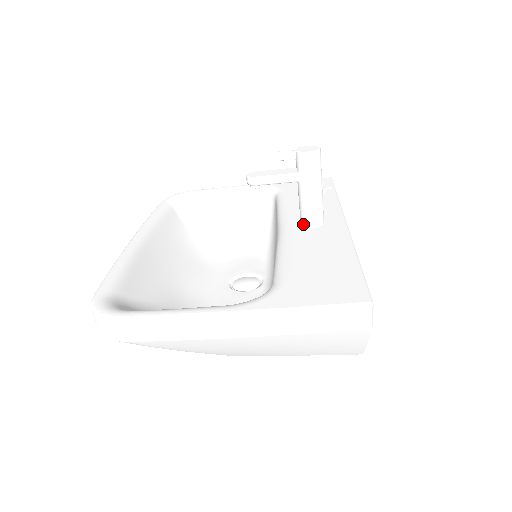
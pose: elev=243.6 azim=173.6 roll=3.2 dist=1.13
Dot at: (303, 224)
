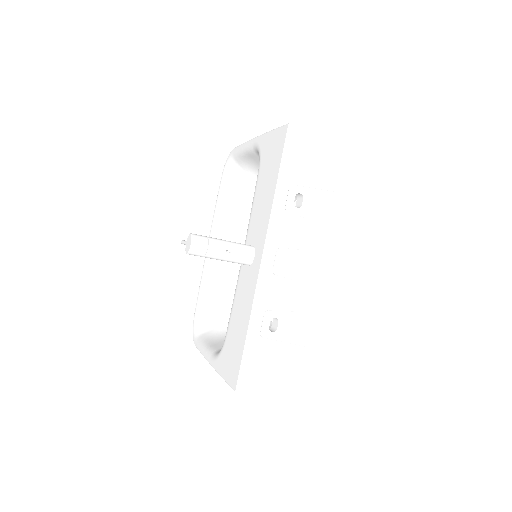
Dot at: occluded
